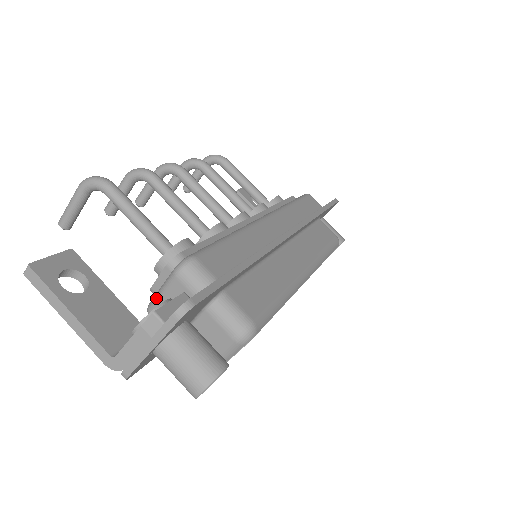
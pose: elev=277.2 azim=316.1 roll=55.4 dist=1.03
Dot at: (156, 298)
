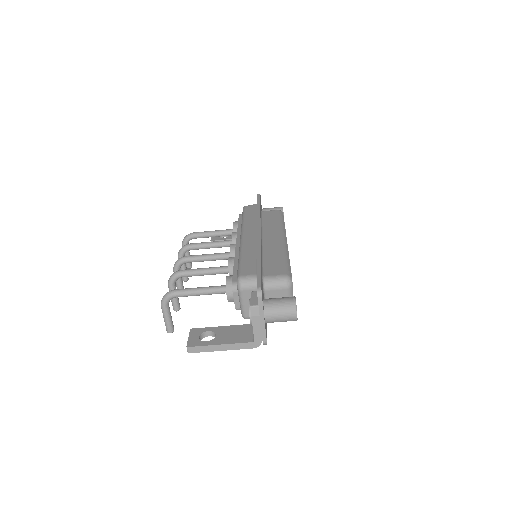
Dot at: (242, 308)
